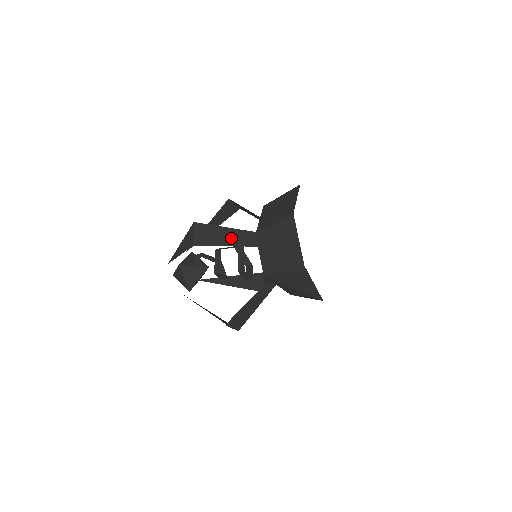
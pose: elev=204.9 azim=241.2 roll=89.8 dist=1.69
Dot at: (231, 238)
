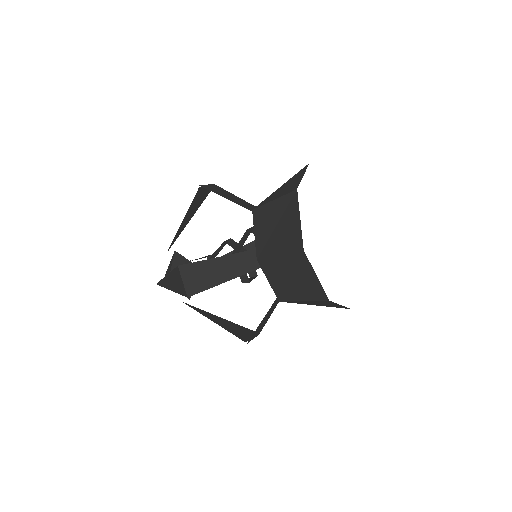
Dot at: (228, 269)
